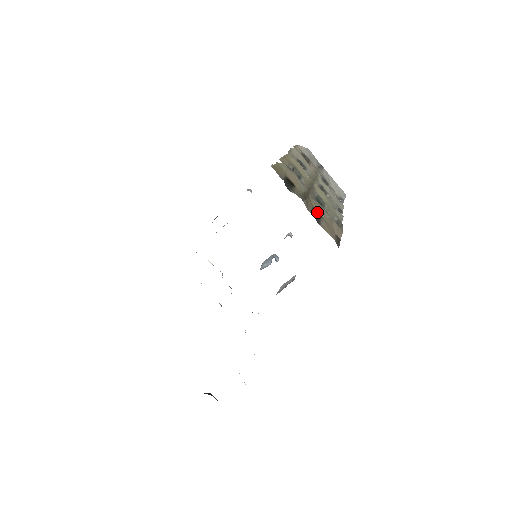
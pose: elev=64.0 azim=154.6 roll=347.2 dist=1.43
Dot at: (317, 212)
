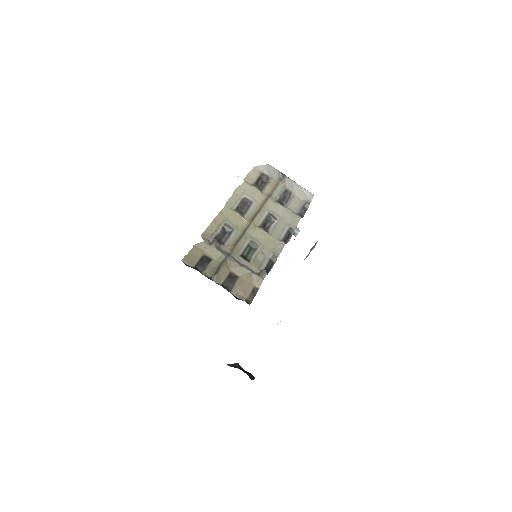
Dot at: (234, 274)
